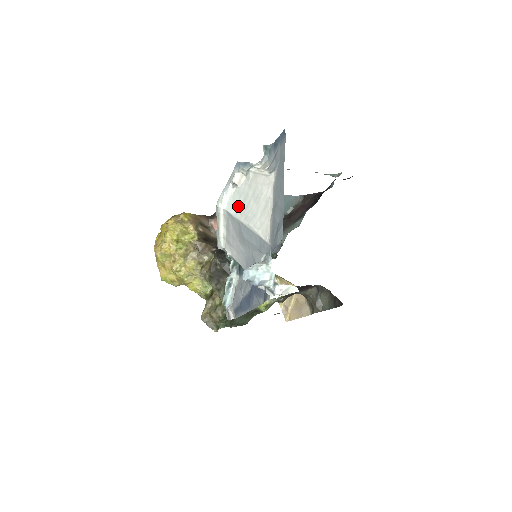
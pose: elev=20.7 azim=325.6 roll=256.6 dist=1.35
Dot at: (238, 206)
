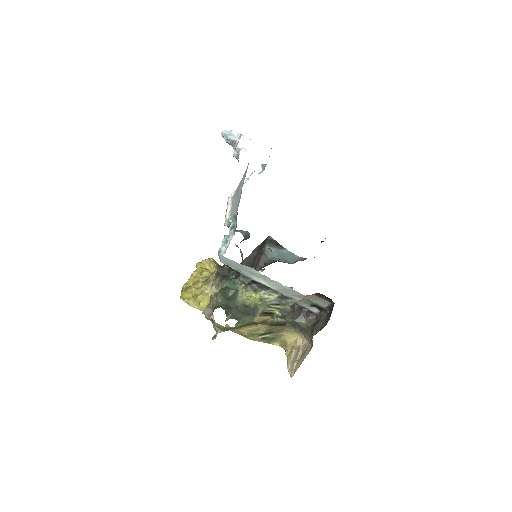
Dot at: occluded
